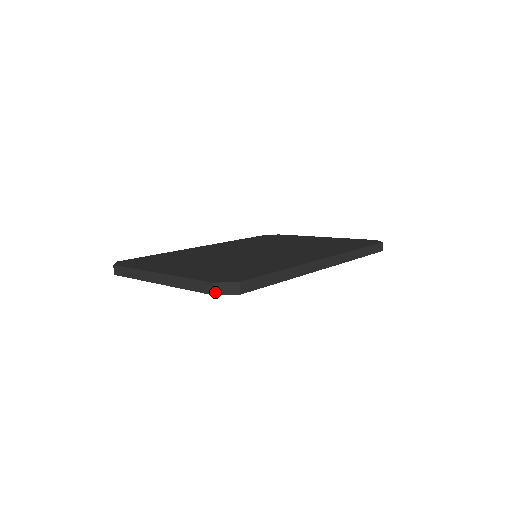
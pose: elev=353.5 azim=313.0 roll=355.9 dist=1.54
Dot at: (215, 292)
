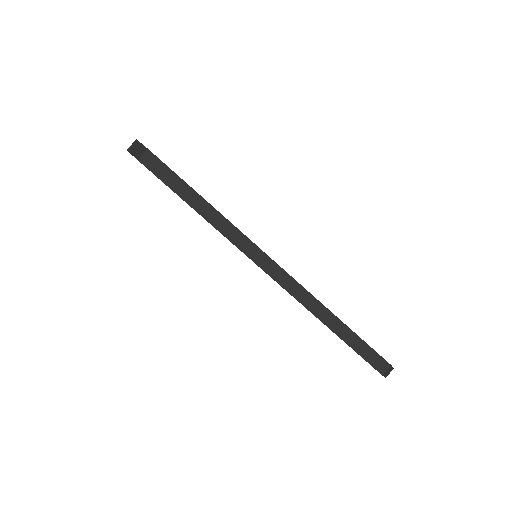
Dot at: (130, 148)
